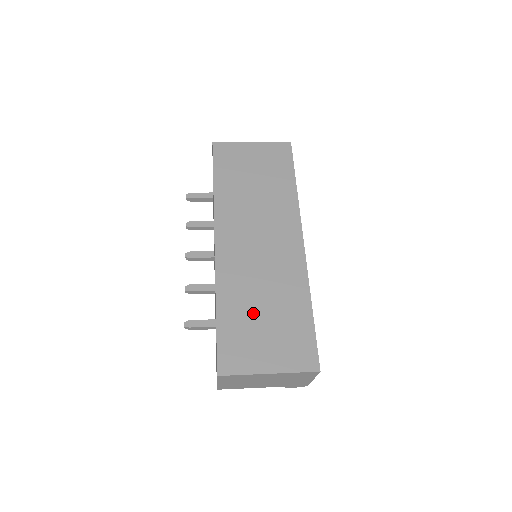
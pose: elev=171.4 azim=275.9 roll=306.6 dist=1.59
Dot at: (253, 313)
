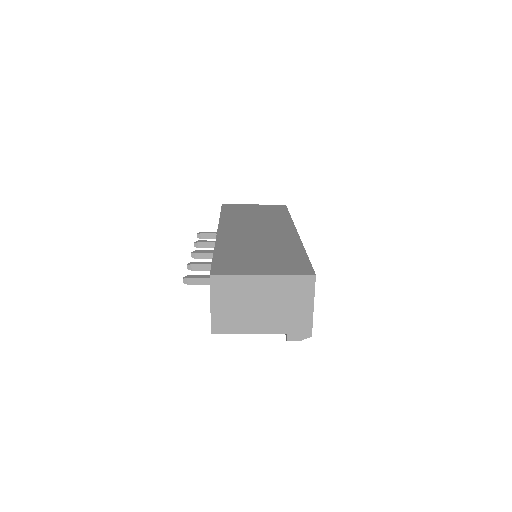
Dot at: (249, 253)
